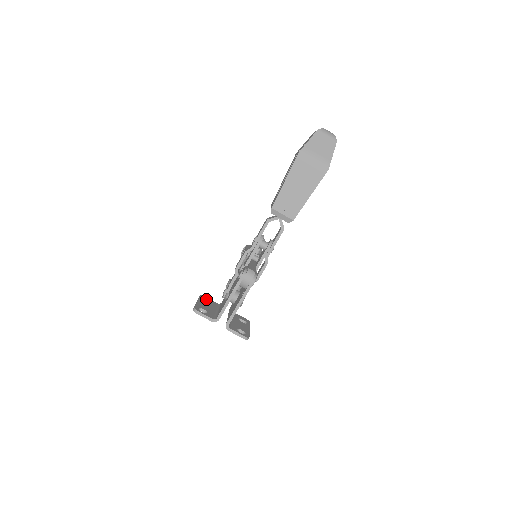
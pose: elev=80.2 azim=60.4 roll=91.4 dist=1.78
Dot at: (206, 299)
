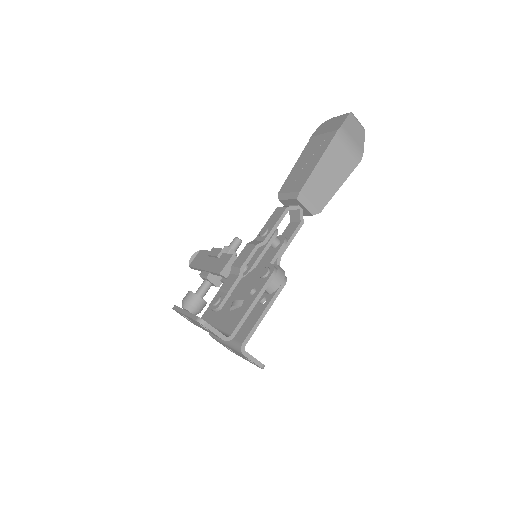
Dot at: occluded
